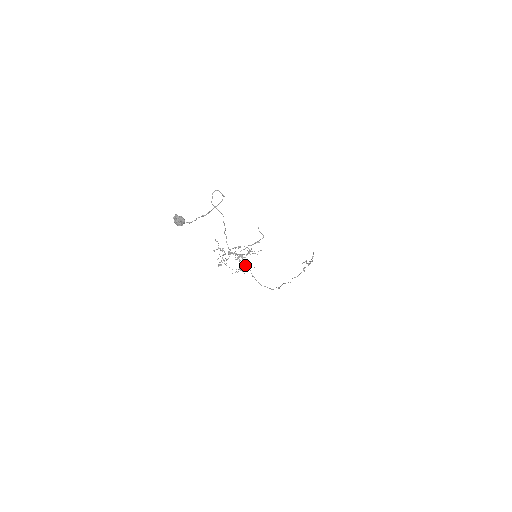
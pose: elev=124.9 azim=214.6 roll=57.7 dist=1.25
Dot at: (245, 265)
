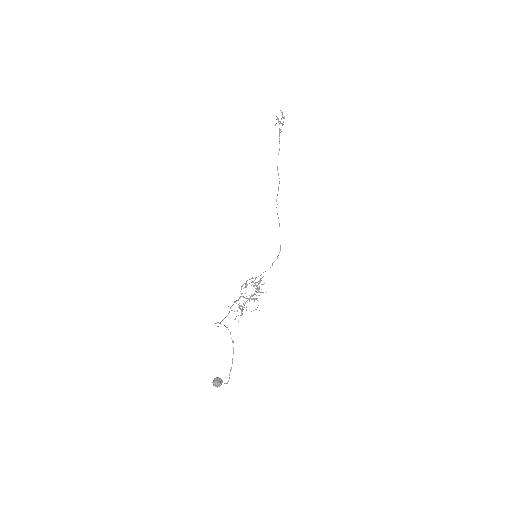
Dot at: occluded
